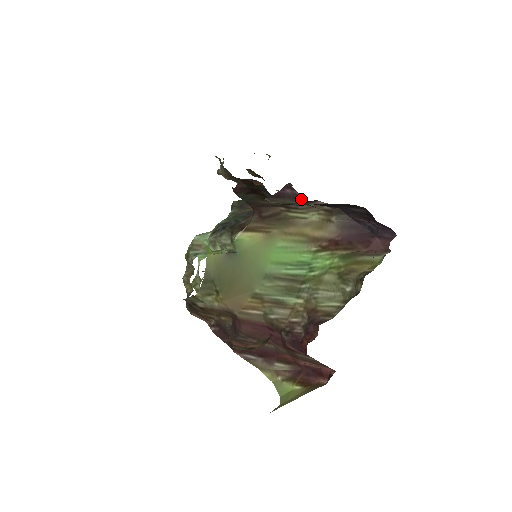
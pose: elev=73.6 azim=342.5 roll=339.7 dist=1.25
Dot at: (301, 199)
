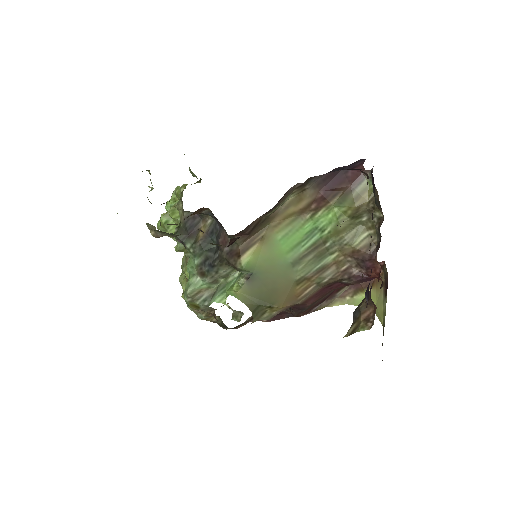
Dot at: occluded
